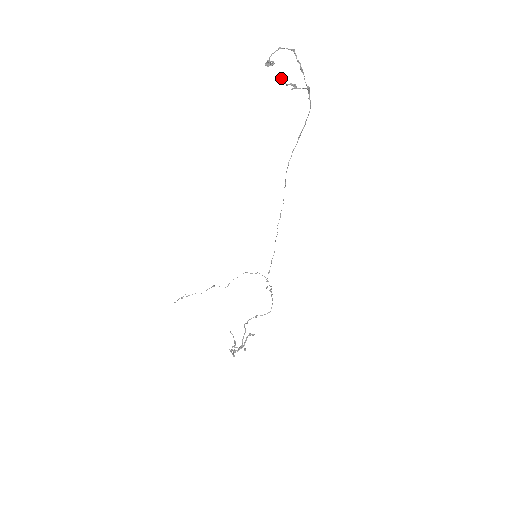
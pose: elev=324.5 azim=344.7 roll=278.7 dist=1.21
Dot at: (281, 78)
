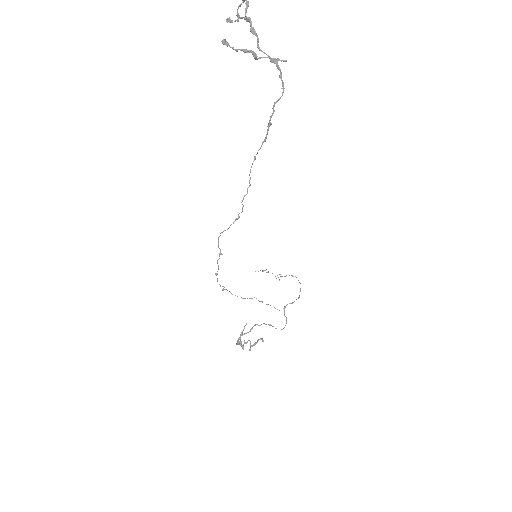
Dot at: (224, 39)
